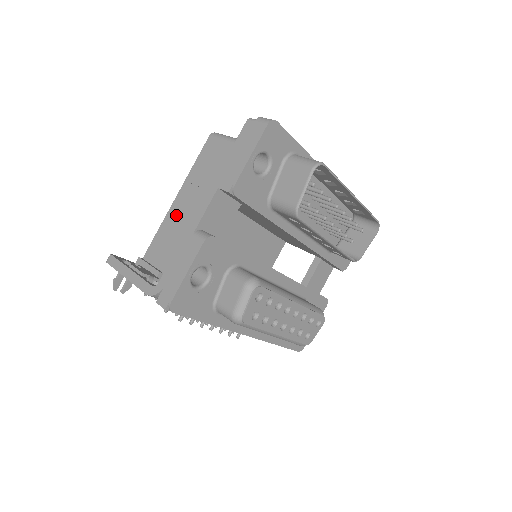
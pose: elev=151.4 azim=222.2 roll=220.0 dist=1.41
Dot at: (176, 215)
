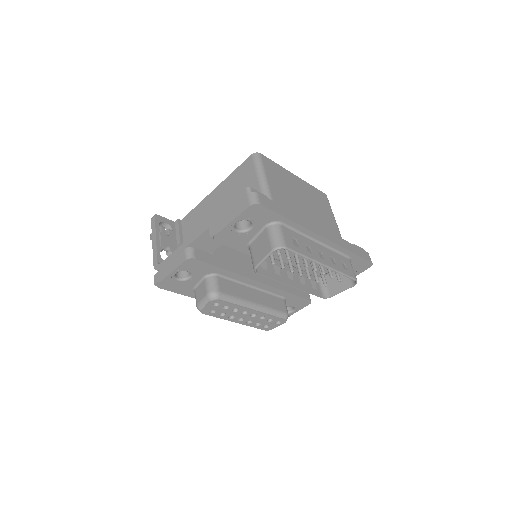
Dot at: (207, 205)
